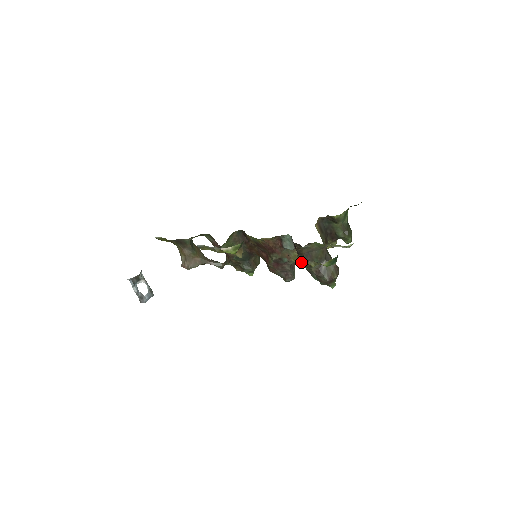
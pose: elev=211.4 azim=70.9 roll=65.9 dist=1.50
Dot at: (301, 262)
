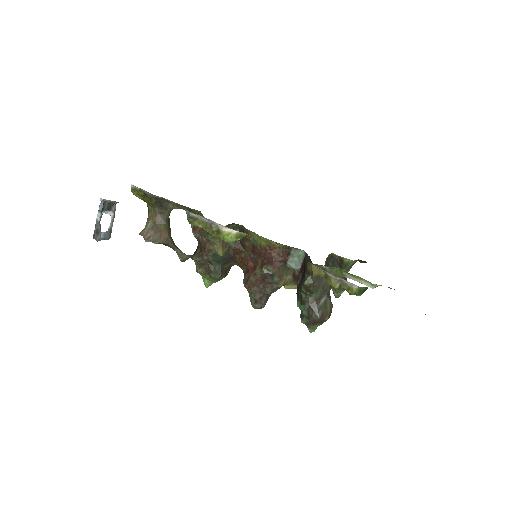
Dot at: (307, 284)
